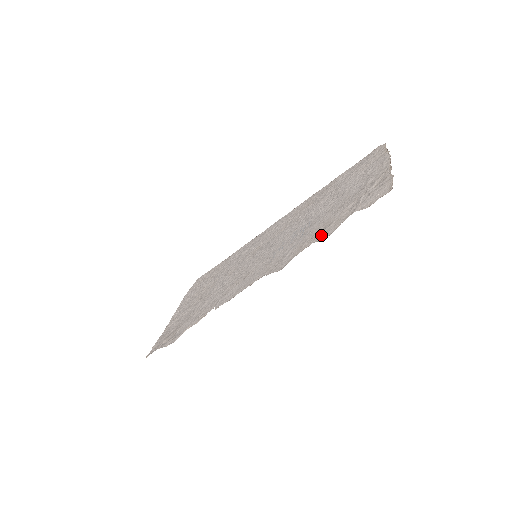
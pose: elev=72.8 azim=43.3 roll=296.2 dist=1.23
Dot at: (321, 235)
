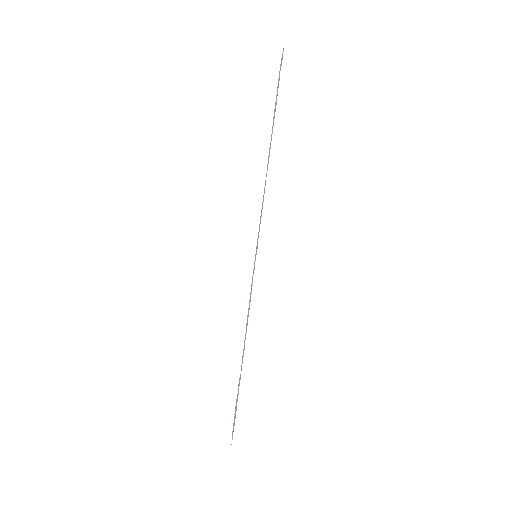
Dot at: (273, 118)
